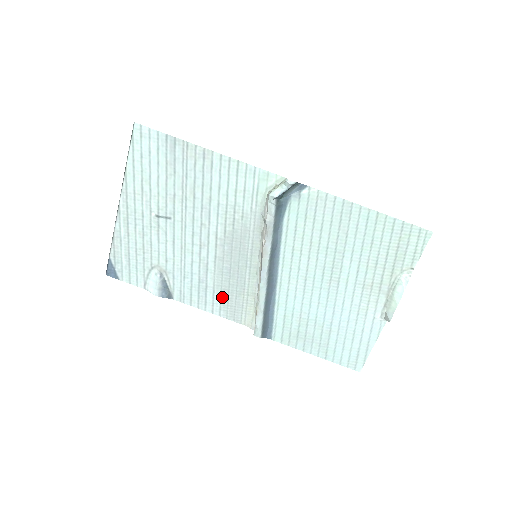
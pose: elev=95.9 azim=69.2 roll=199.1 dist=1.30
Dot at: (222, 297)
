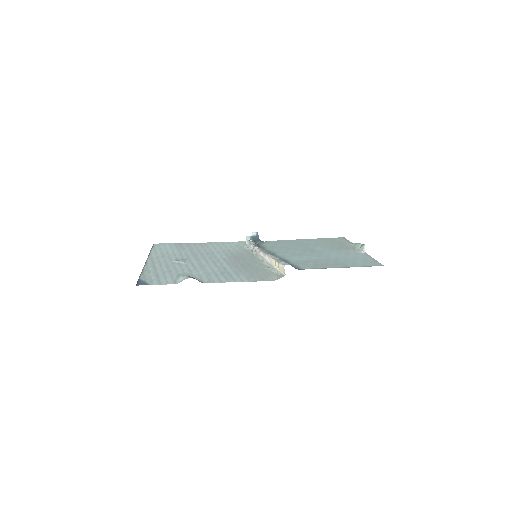
Dot at: (245, 275)
